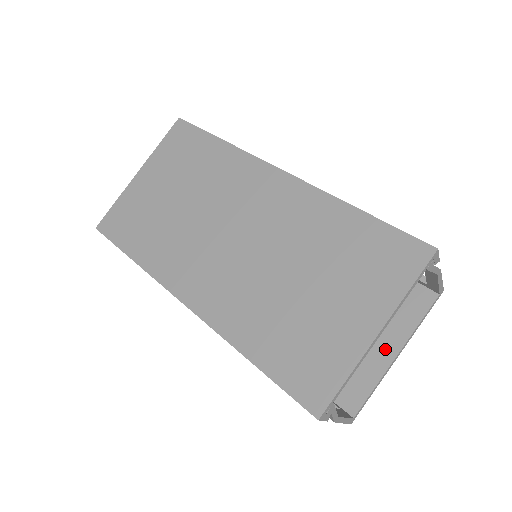
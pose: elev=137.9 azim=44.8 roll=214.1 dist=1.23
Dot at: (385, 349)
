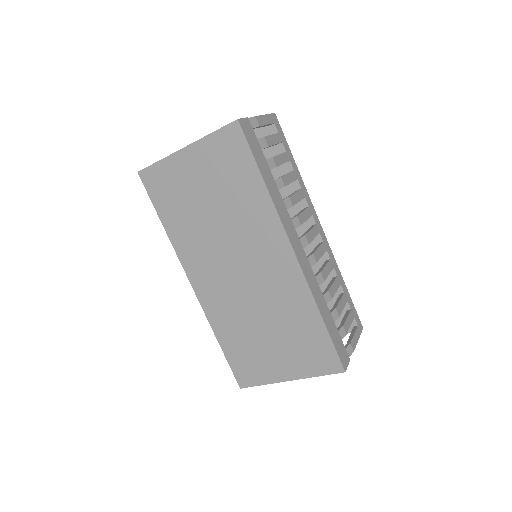
Dot at: occluded
